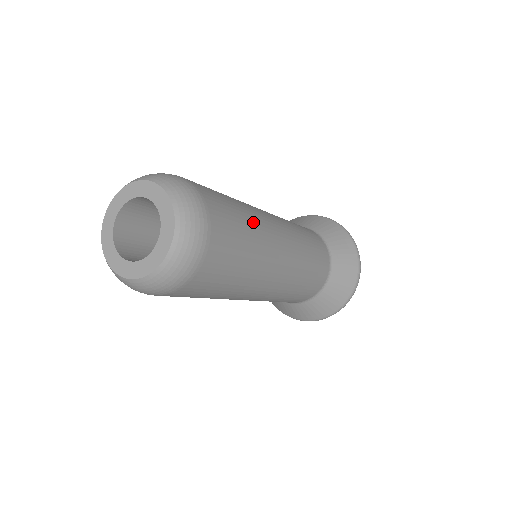
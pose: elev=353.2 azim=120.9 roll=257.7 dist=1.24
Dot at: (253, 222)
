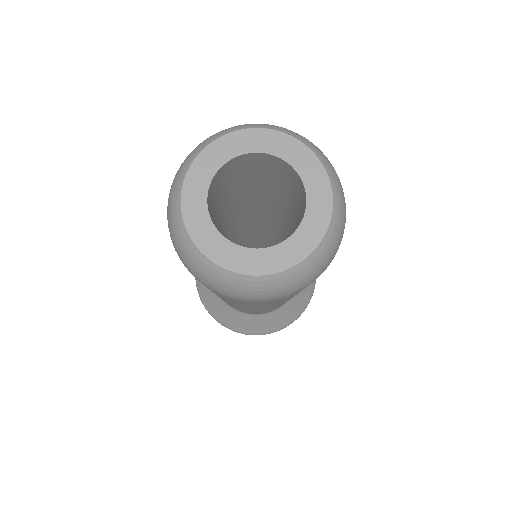
Dot at: occluded
